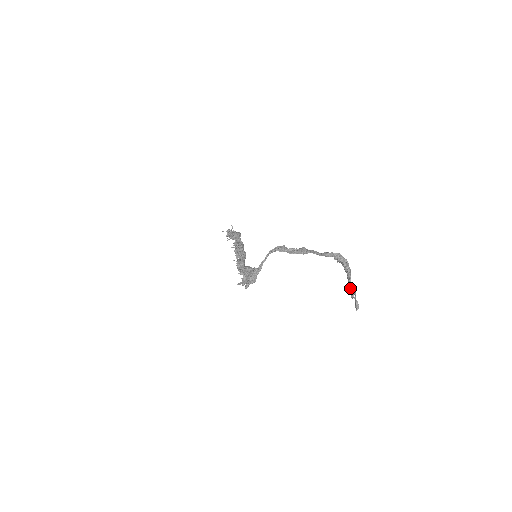
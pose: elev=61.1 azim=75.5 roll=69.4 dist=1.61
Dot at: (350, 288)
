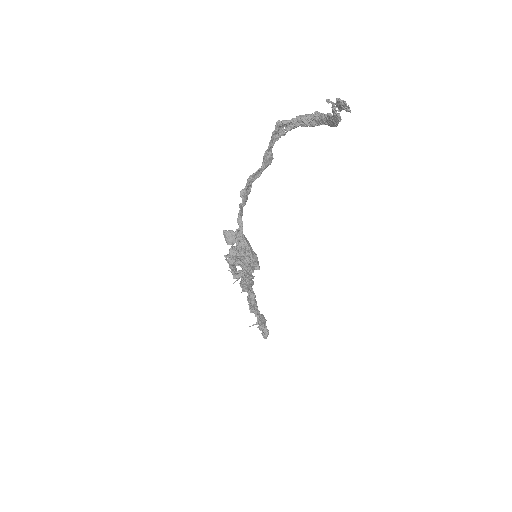
Dot at: (330, 116)
